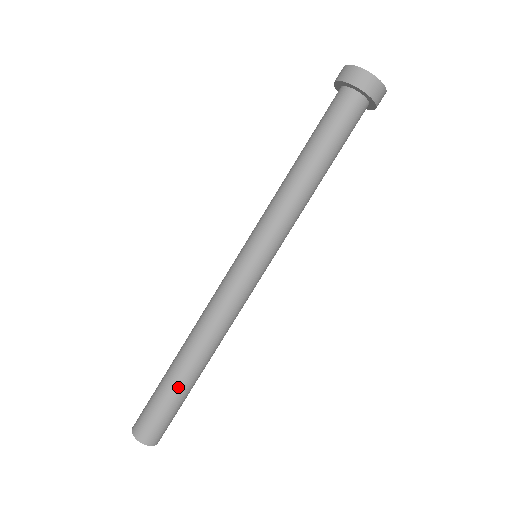
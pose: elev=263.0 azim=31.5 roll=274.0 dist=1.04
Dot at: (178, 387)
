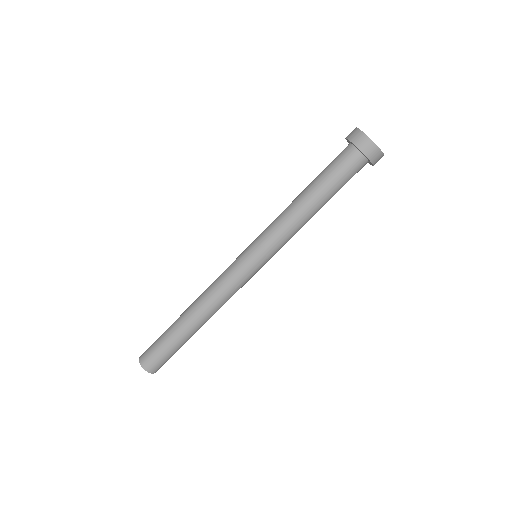
Dot at: (182, 340)
